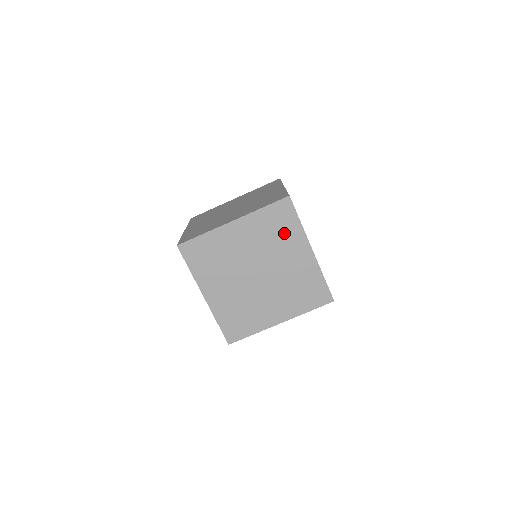
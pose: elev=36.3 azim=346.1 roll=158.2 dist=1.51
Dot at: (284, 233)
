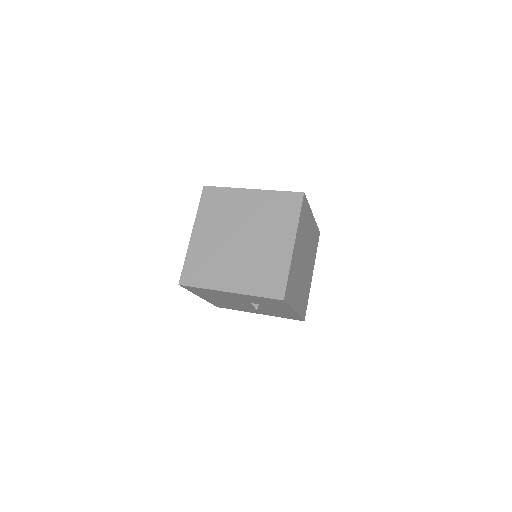
Dot at: (282, 218)
